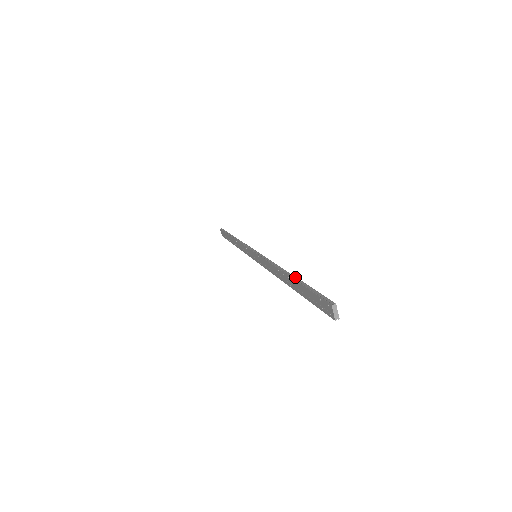
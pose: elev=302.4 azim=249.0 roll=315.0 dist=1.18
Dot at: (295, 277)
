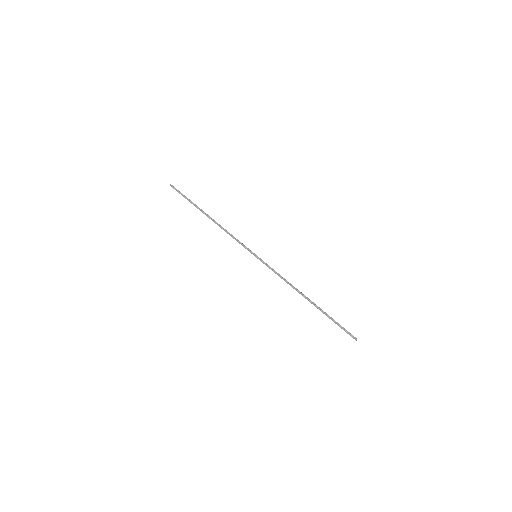
Dot at: (317, 307)
